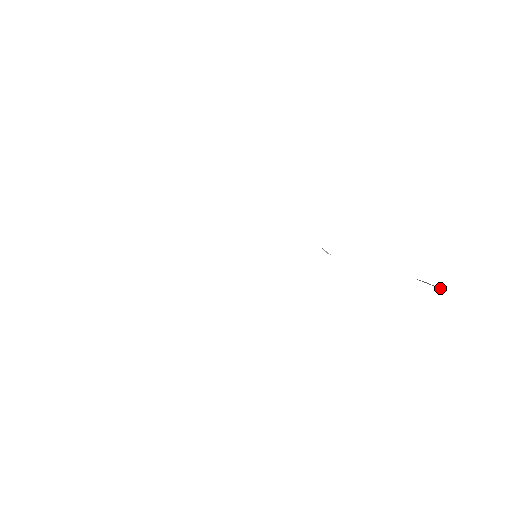
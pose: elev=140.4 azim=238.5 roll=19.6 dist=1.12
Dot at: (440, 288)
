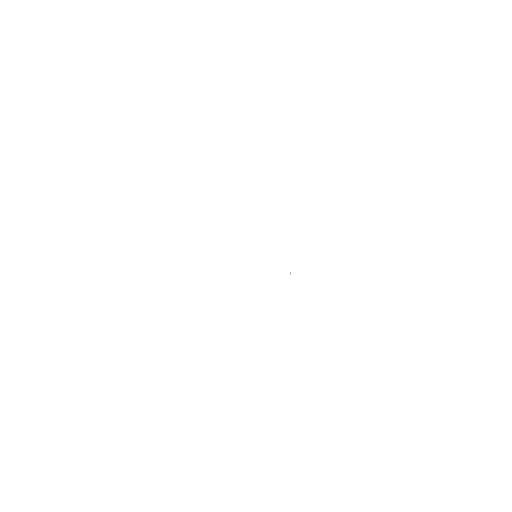
Dot at: occluded
